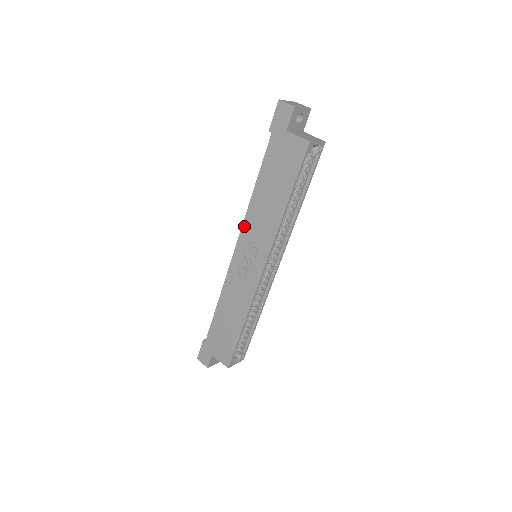
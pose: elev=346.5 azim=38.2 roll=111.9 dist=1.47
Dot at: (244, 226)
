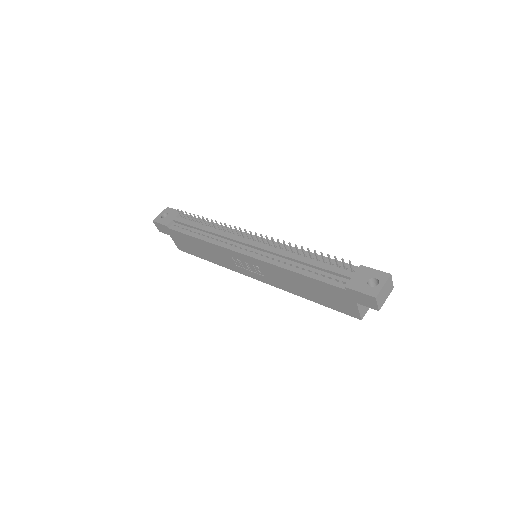
Dot at: (264, 263)
